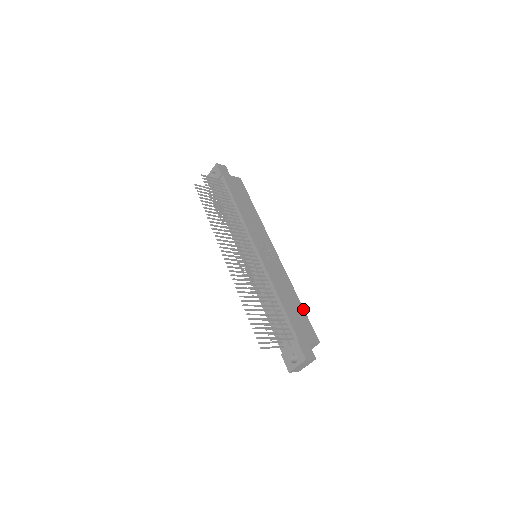
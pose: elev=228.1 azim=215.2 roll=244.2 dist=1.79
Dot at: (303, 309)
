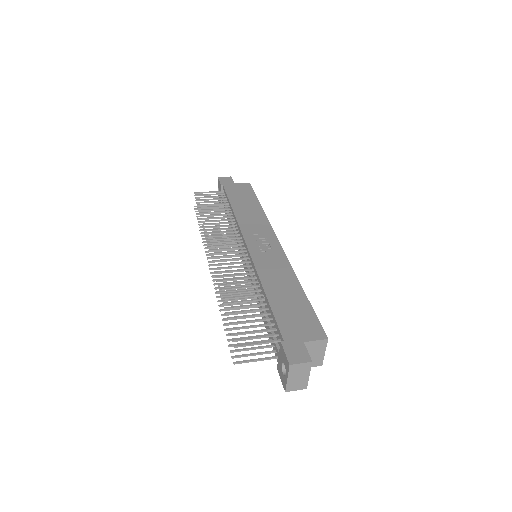
Dot at: (307, 300)
